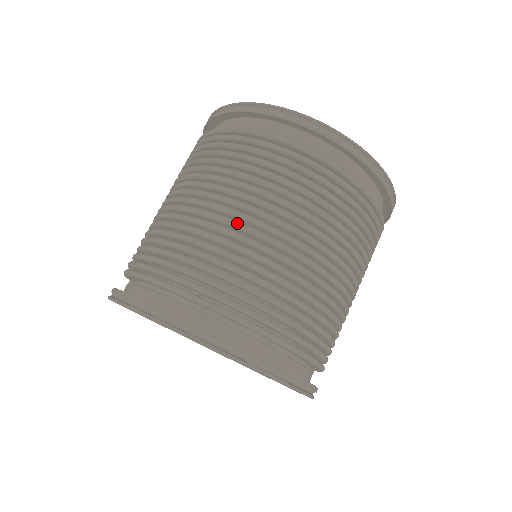
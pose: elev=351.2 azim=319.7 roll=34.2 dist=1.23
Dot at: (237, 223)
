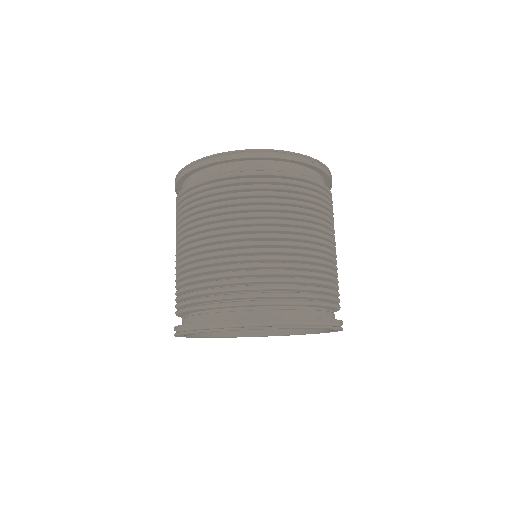
Dot at: (205, 247)
